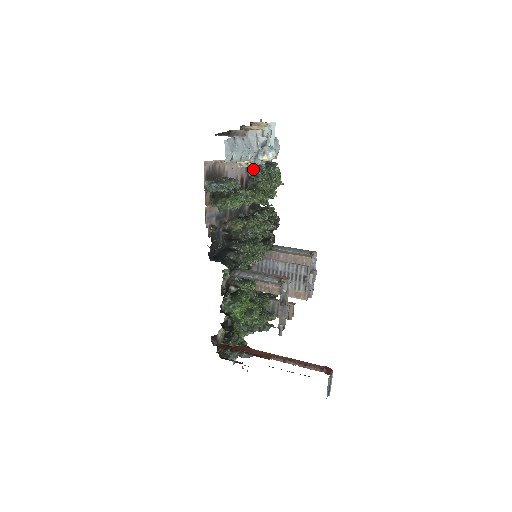
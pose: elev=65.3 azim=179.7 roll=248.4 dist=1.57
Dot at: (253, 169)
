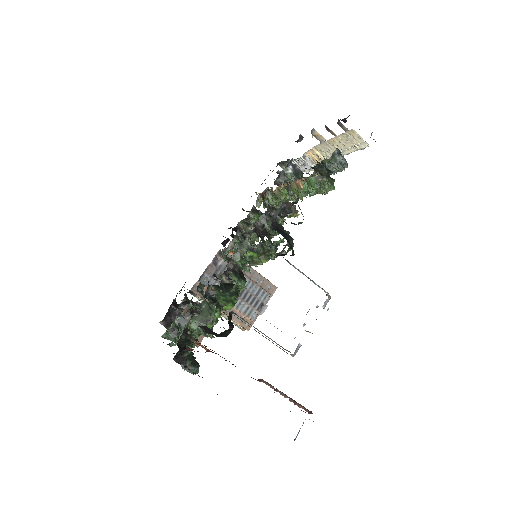
Dot at: (293, 169)
